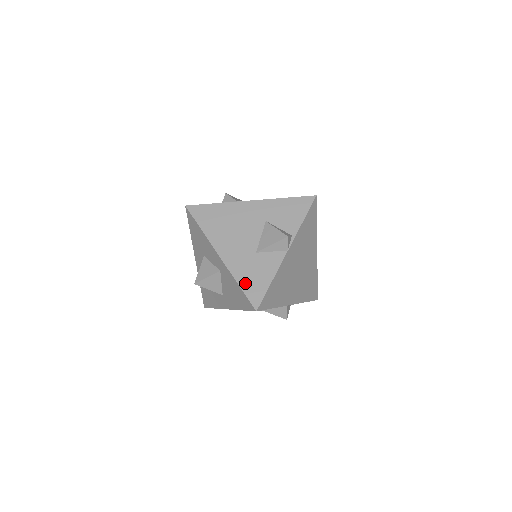
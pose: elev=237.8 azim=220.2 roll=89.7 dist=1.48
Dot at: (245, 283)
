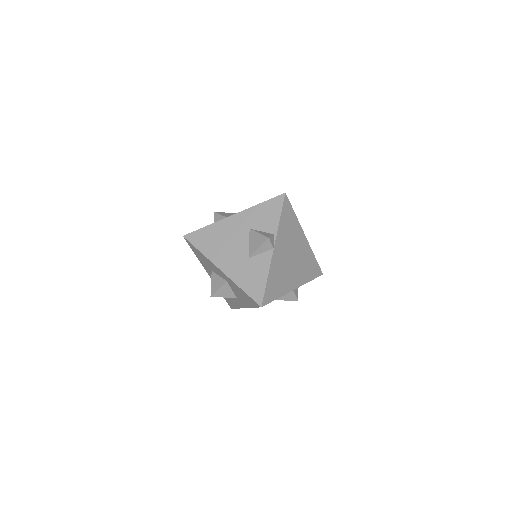
Dot at: (246, 286)
